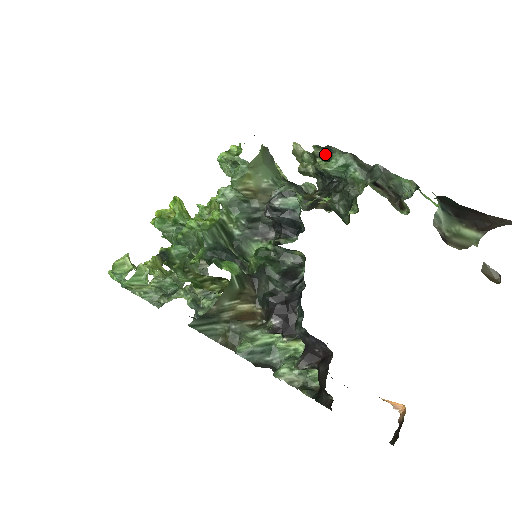
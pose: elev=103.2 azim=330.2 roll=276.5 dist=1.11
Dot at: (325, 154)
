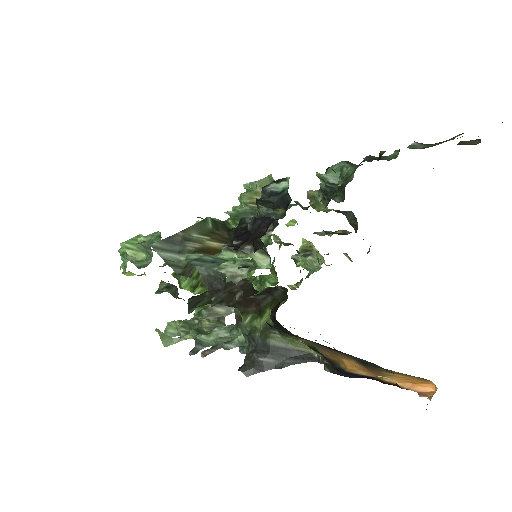
Dot at: occluded
